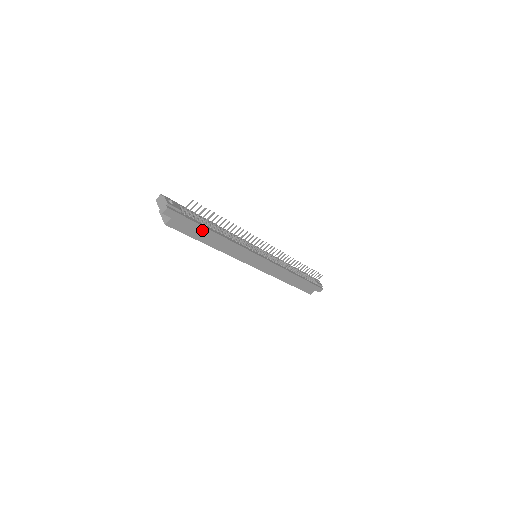
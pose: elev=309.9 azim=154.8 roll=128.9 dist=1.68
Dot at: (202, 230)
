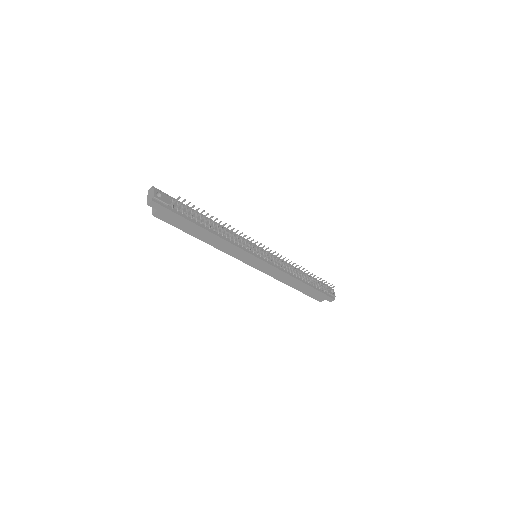
Dot at: (191, 225)
